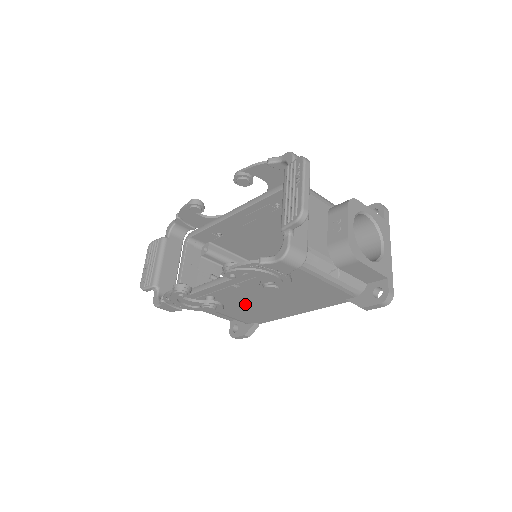
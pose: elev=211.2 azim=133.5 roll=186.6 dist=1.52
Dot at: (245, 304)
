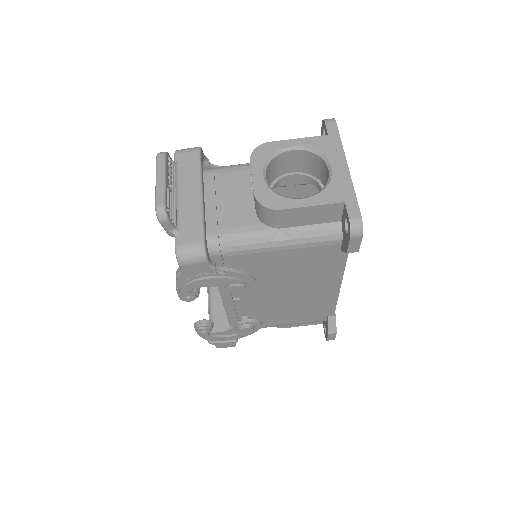
Dot at: (280, 307)
